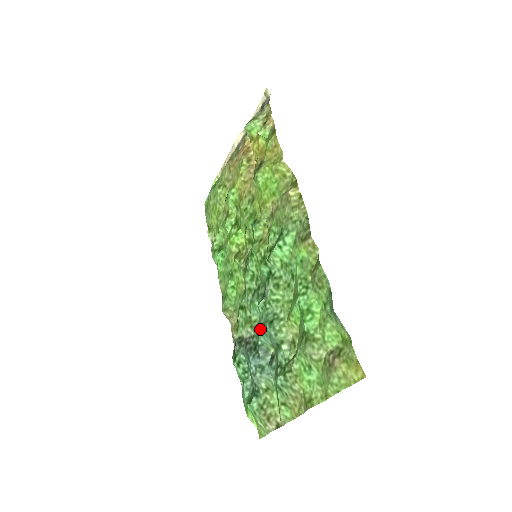
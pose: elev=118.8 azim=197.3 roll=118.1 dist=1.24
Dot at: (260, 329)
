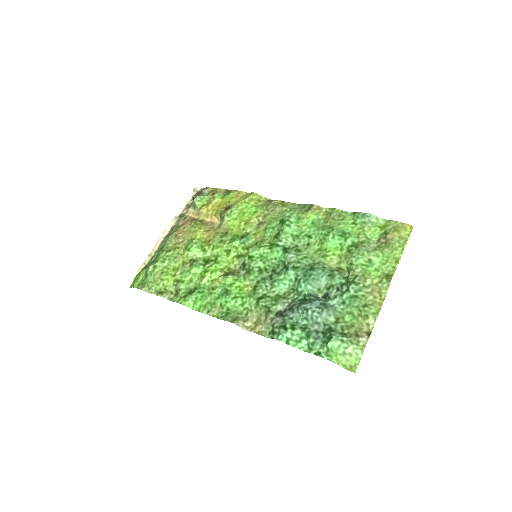
Dot at: (302, 282)
